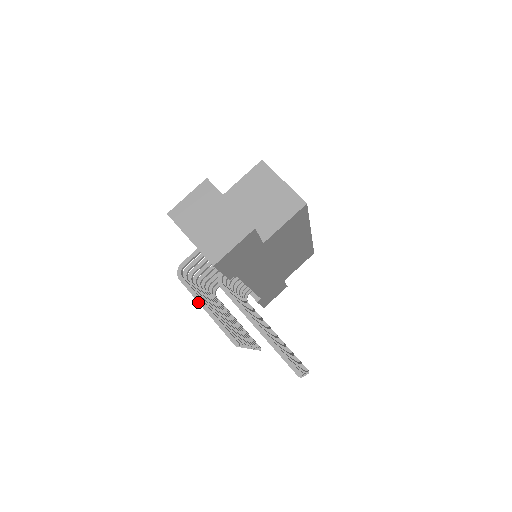
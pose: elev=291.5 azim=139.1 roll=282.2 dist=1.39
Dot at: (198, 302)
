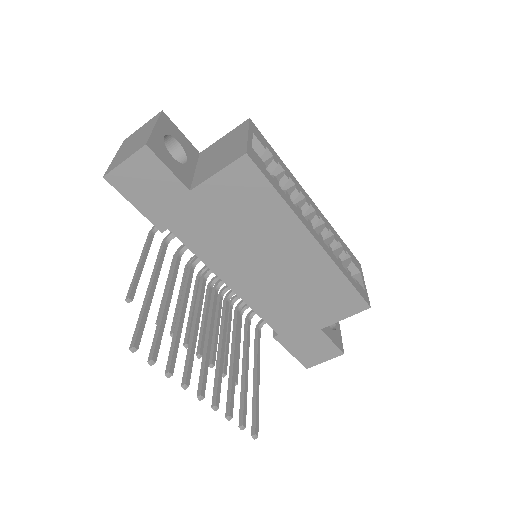
Dot at: (141, 254)
